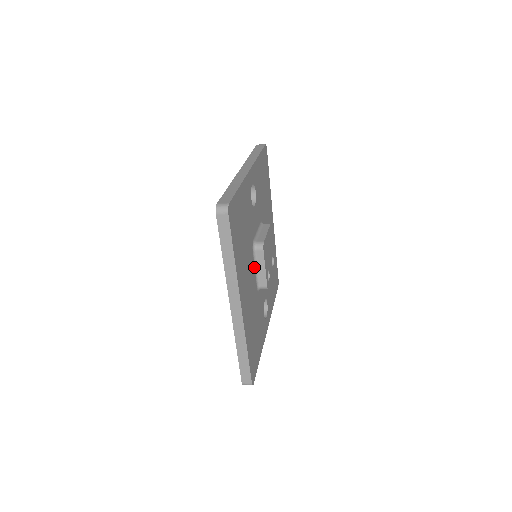
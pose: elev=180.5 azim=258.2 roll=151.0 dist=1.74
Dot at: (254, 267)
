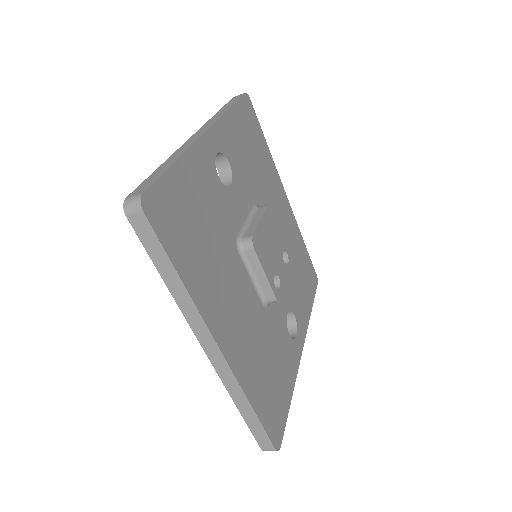
Dot at: (248, 275)
